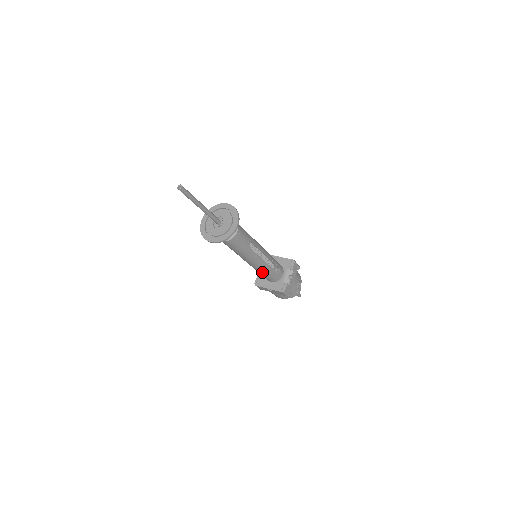
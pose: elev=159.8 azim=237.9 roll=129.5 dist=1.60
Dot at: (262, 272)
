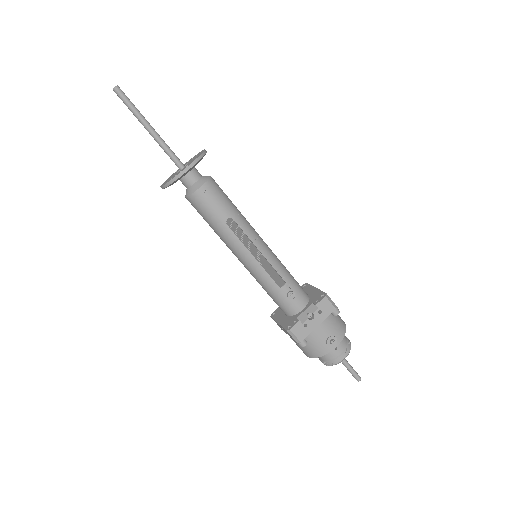
Dot at: (262, 285)
